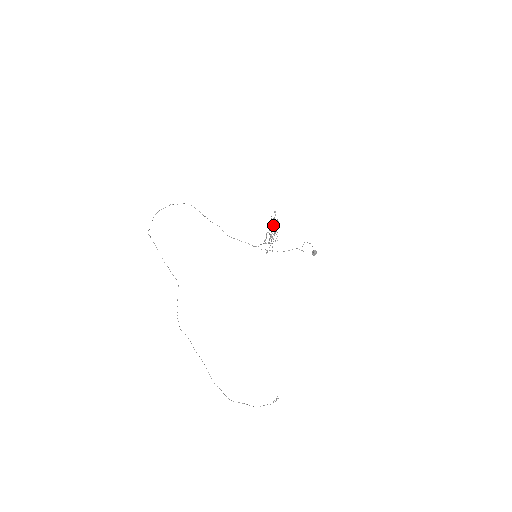
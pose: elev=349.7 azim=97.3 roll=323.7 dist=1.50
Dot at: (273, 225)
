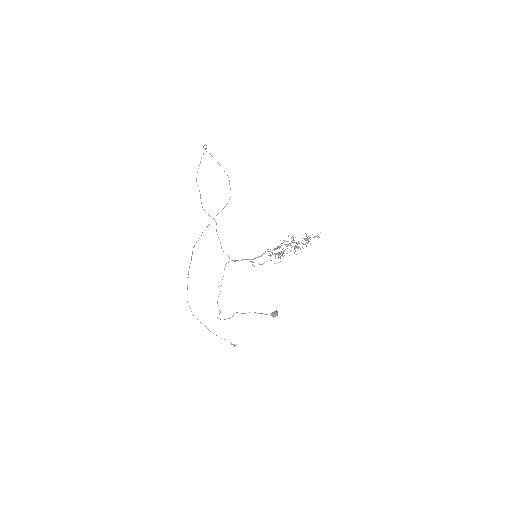
Dot at: (286, 246)
